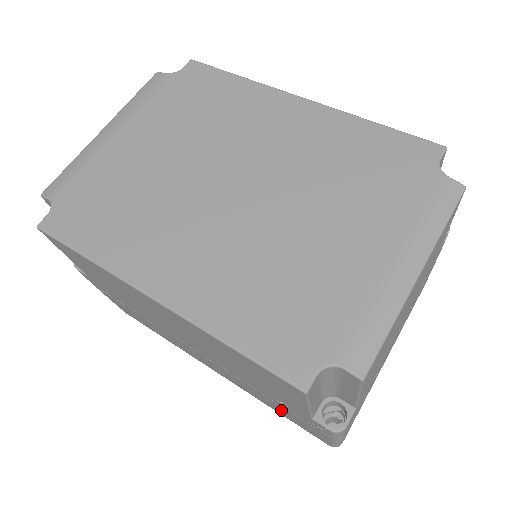
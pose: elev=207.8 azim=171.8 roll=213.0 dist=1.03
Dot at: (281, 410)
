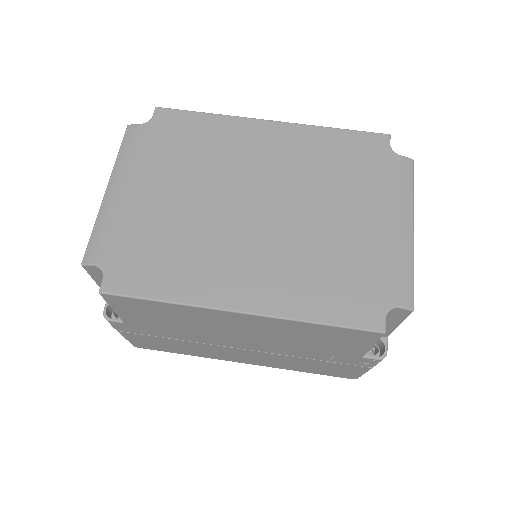
Dot at: (317, 367)
